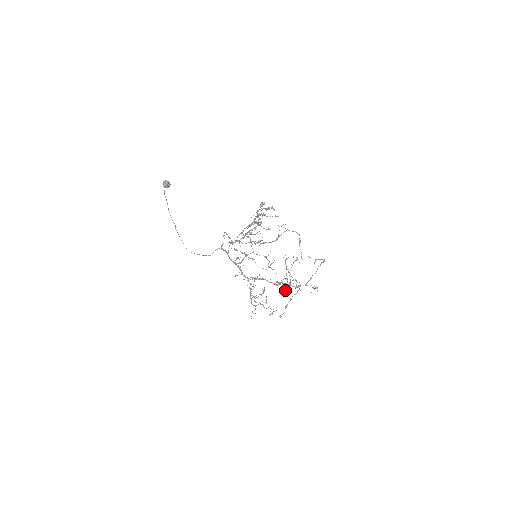
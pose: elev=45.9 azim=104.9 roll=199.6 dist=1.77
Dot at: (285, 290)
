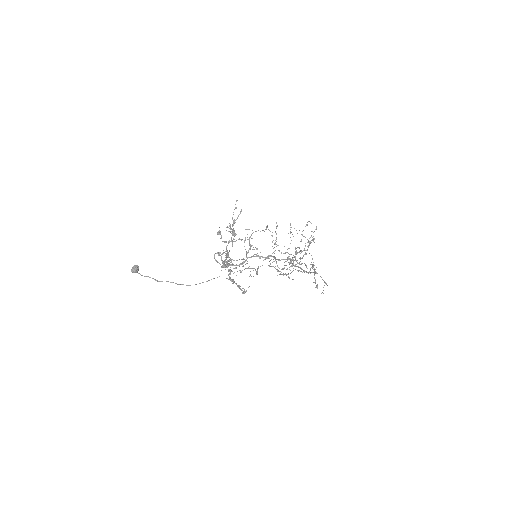
Dot at: occluded
